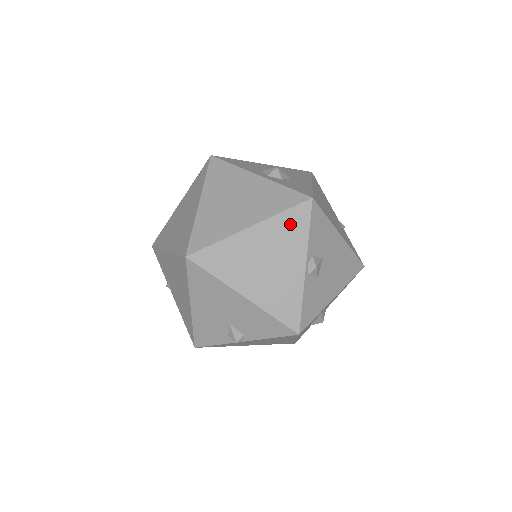
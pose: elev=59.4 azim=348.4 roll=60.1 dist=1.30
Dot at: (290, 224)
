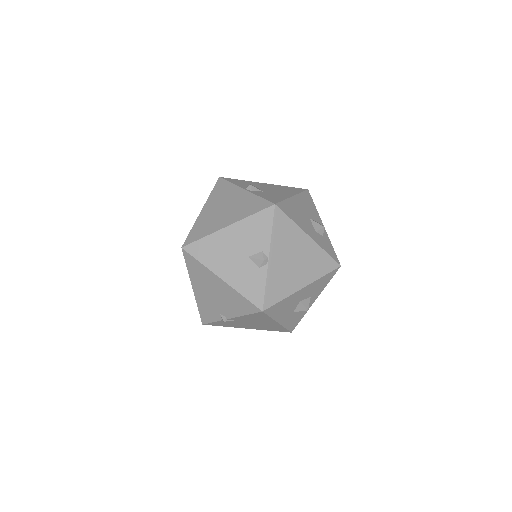
Dot at: (219, 191)
